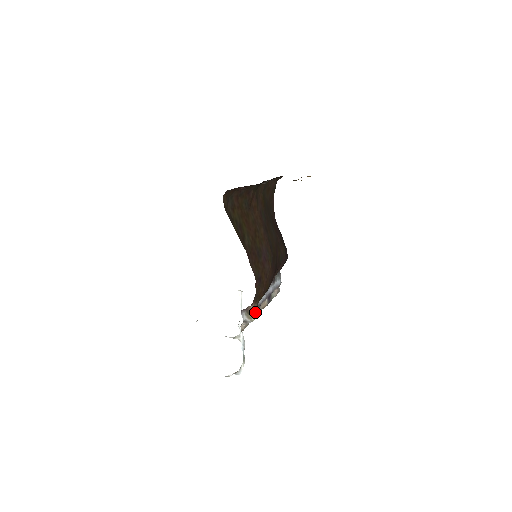
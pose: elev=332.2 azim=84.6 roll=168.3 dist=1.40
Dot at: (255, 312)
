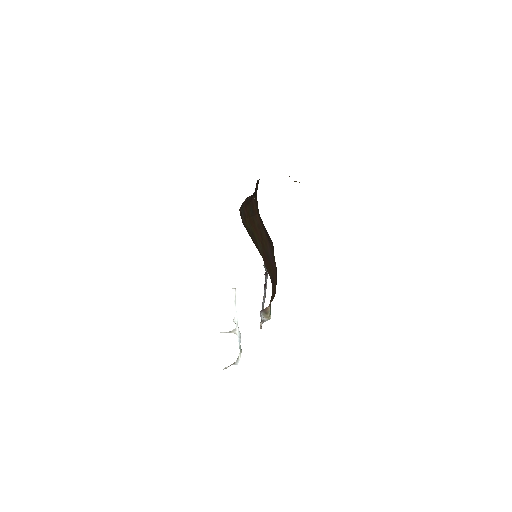
Dot at: (270, 311)
